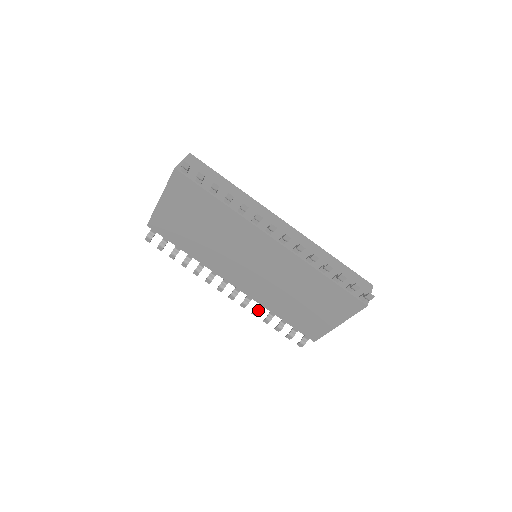
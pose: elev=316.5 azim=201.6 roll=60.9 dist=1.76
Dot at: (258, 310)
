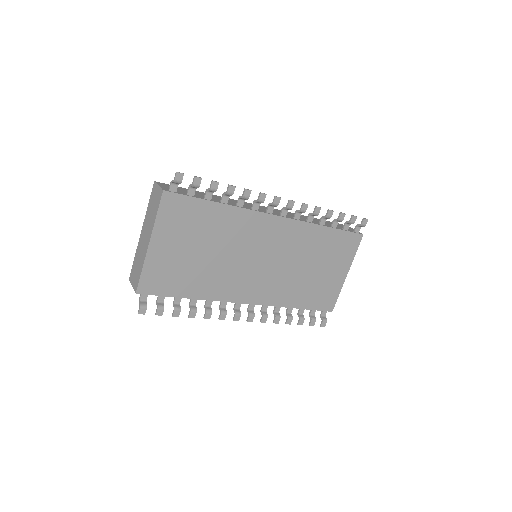
Dot at: (278, 315)
